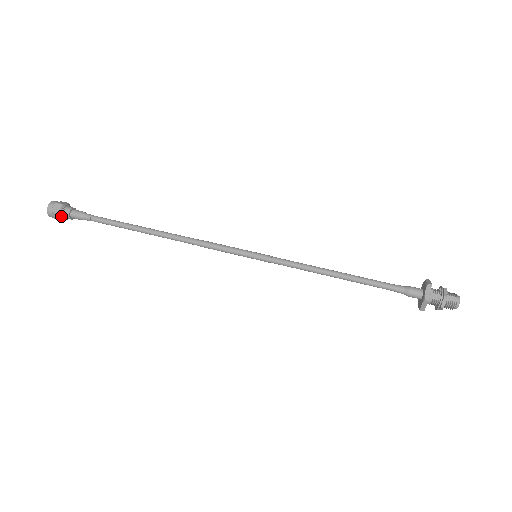
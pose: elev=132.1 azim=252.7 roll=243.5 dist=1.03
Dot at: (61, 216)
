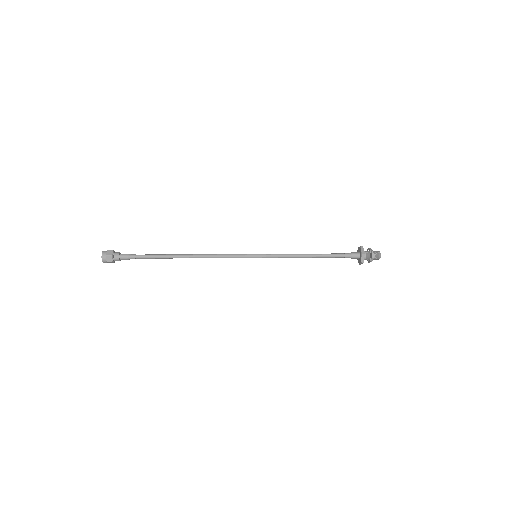
Dot at: (113, 253)
